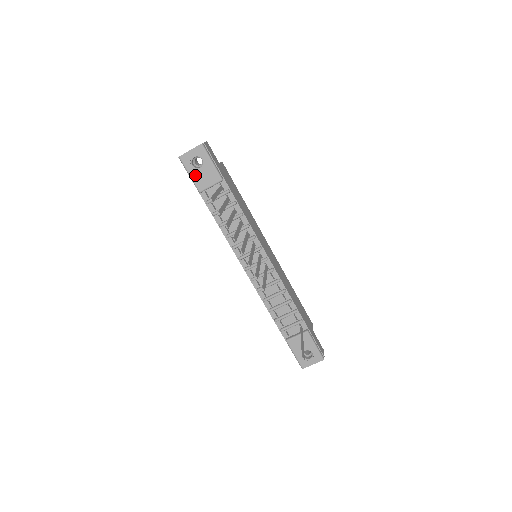
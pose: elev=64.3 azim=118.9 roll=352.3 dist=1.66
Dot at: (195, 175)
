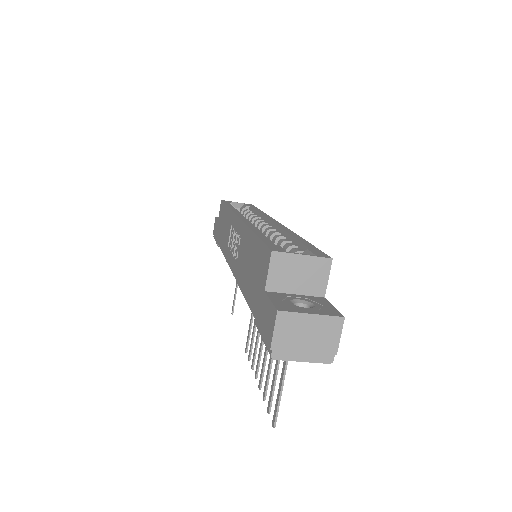
Dot at: occluded
